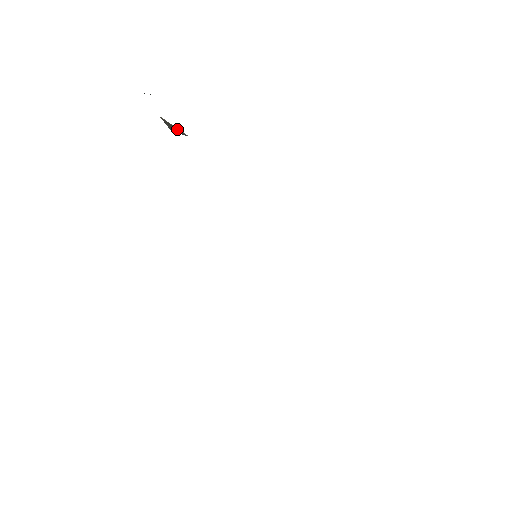
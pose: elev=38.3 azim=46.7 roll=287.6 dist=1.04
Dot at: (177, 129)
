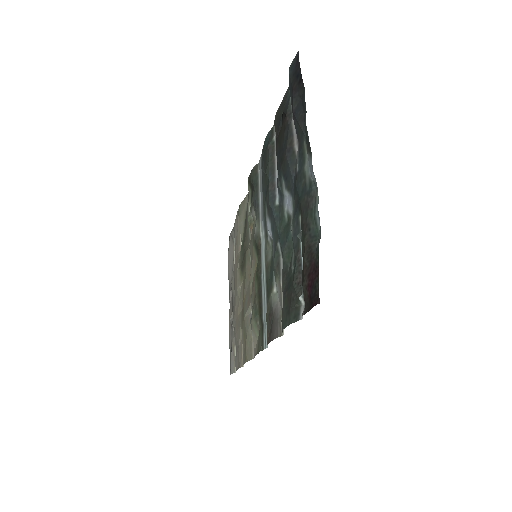
Dot at: (280, 130)
